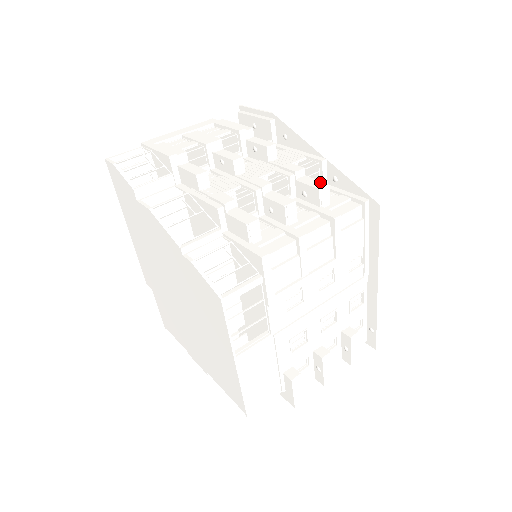
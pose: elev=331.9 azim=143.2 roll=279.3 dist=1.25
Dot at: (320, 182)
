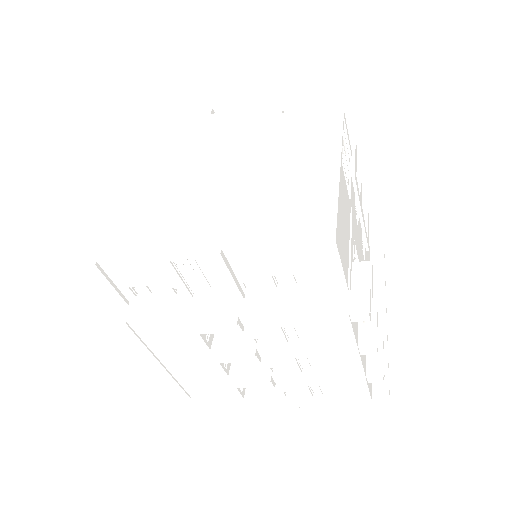
Dot at: occluded
